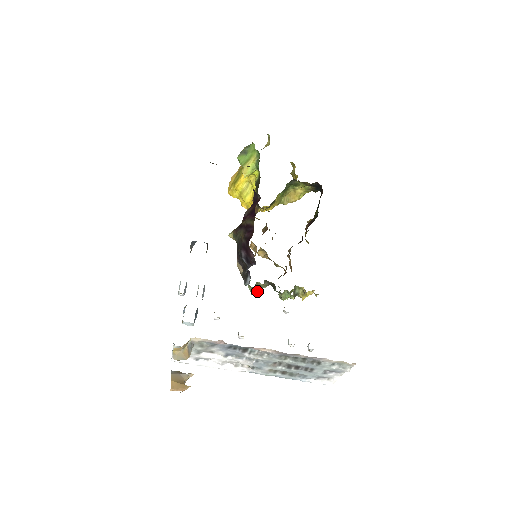
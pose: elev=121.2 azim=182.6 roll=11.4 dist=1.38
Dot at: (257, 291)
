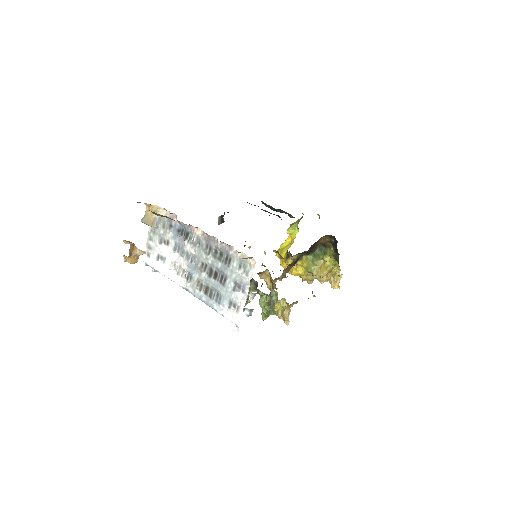
Dot at: occluded
